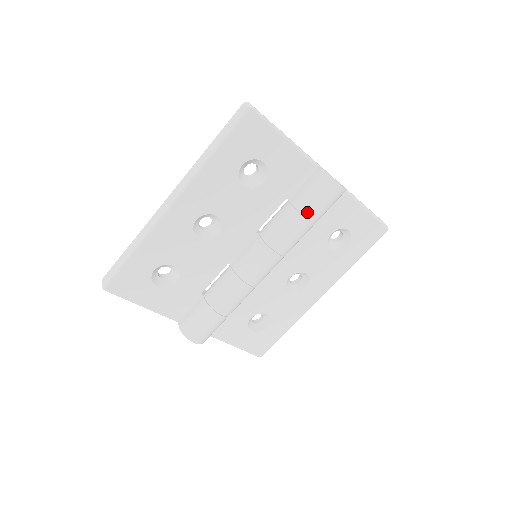
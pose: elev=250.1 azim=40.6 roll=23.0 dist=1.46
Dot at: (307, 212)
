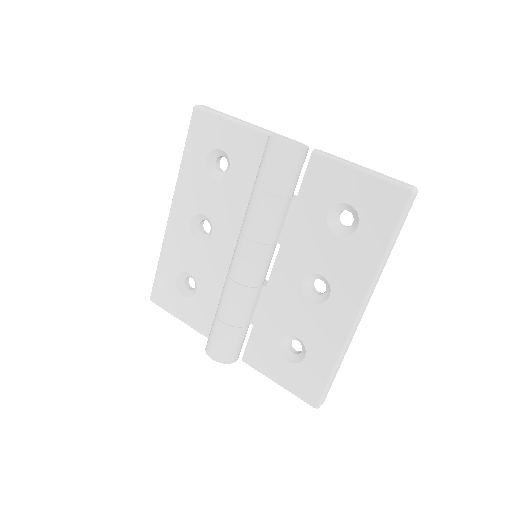
Dot at: (259, 183)
